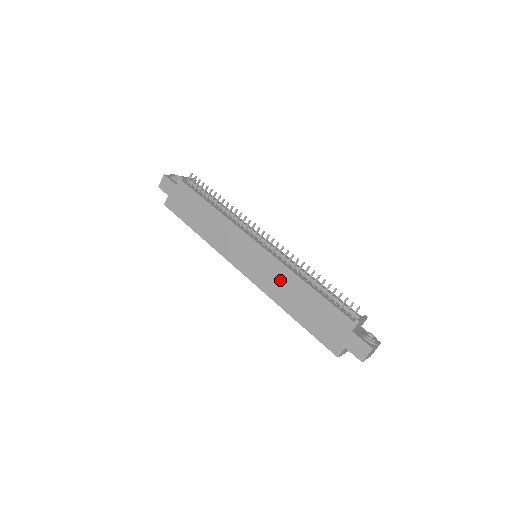
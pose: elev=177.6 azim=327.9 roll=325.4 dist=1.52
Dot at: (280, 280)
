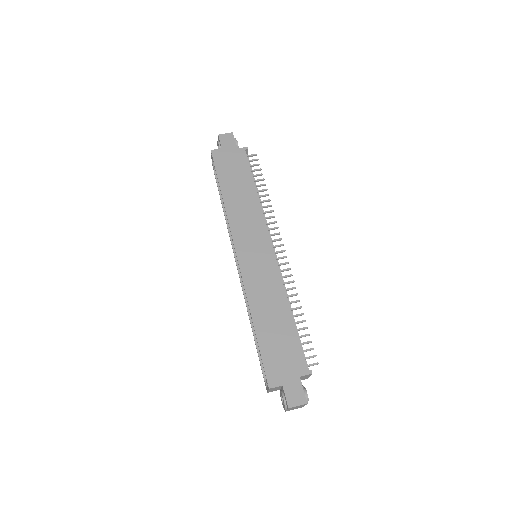
Dot at: (268, 289)
